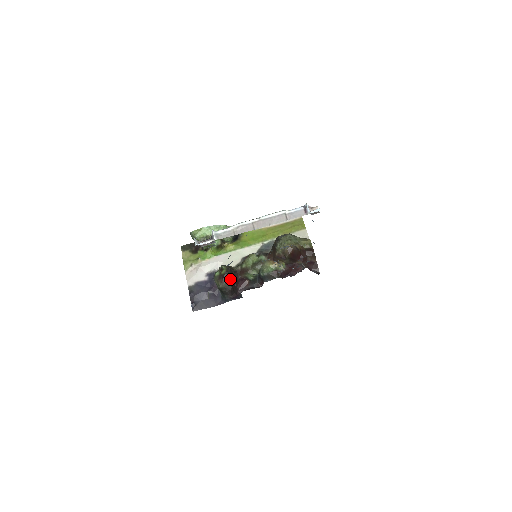
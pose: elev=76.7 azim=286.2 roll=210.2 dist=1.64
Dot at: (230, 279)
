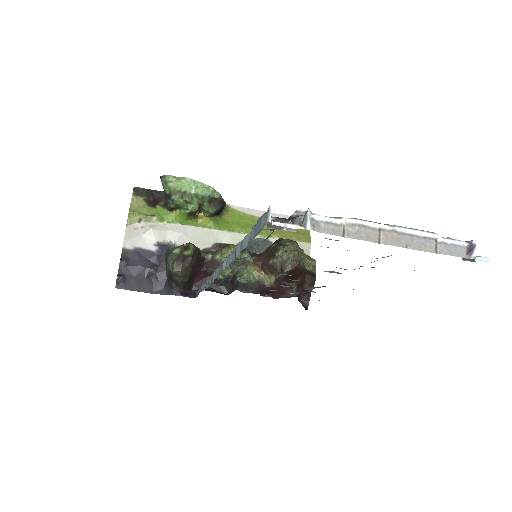
Dot at: (192, 266)
